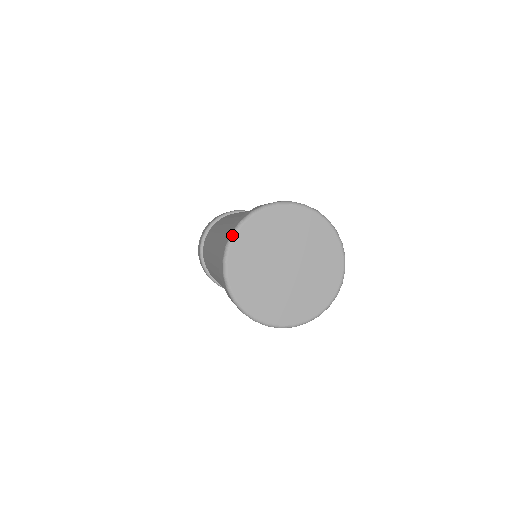
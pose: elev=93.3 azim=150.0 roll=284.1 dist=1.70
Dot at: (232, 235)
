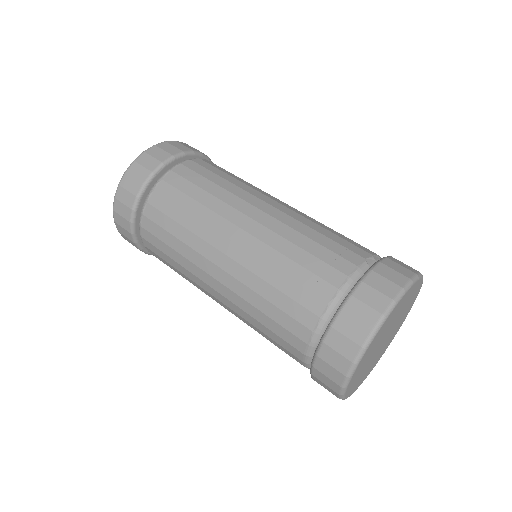
Dot at: (374, 335)
